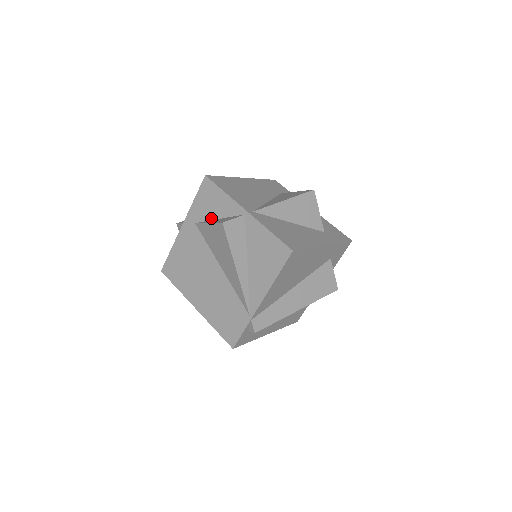
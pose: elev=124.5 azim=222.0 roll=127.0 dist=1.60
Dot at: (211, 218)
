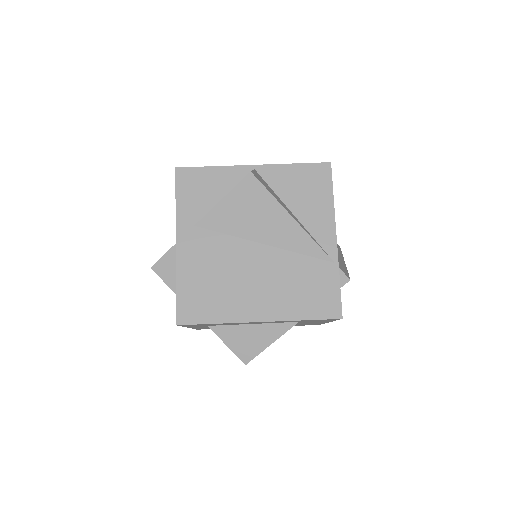
Dot at: (213, 204)
